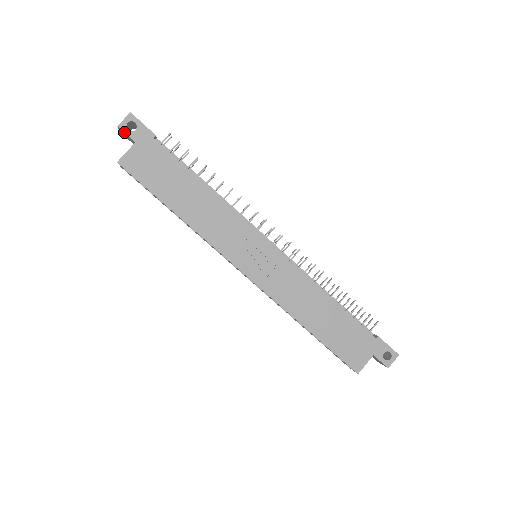
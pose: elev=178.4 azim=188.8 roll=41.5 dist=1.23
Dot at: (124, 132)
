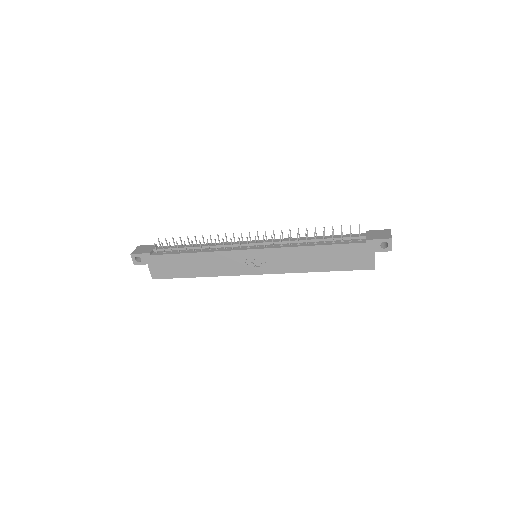
Dot at: occluded
